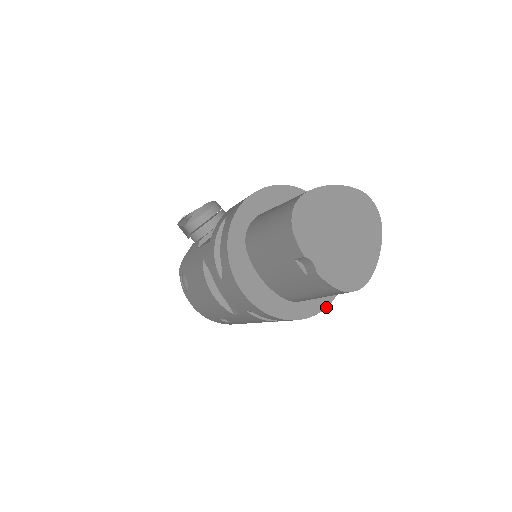
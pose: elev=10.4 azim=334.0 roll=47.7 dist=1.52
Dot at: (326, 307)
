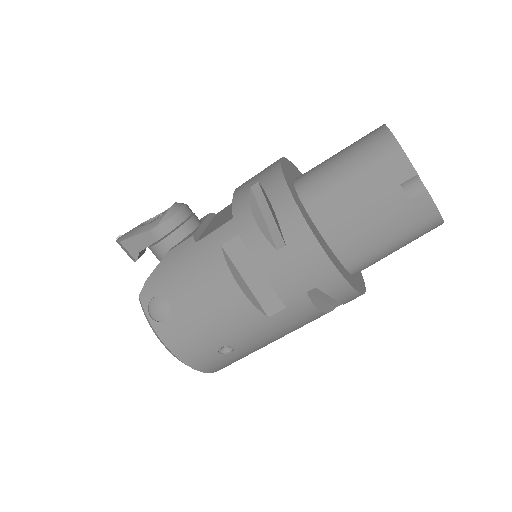
Dot at: (365, 287)
